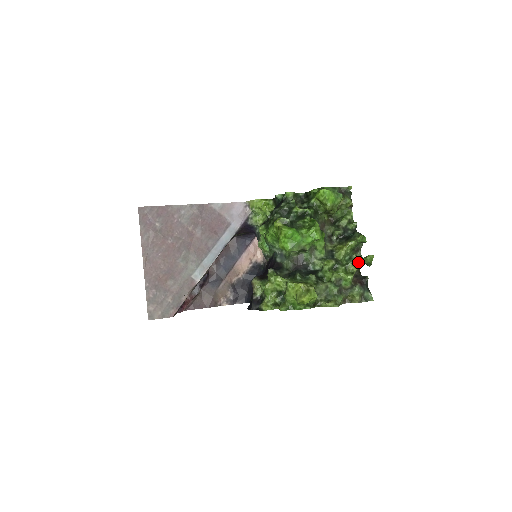
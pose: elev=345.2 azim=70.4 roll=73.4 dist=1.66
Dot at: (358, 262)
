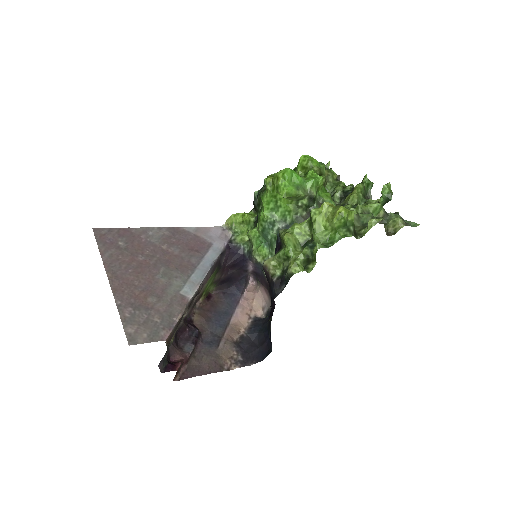
Dot at: occluded
